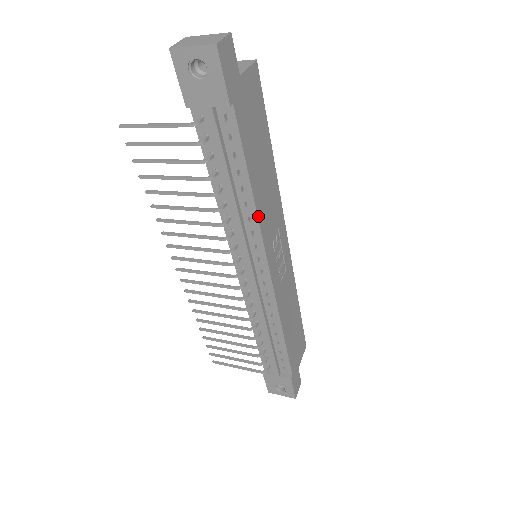
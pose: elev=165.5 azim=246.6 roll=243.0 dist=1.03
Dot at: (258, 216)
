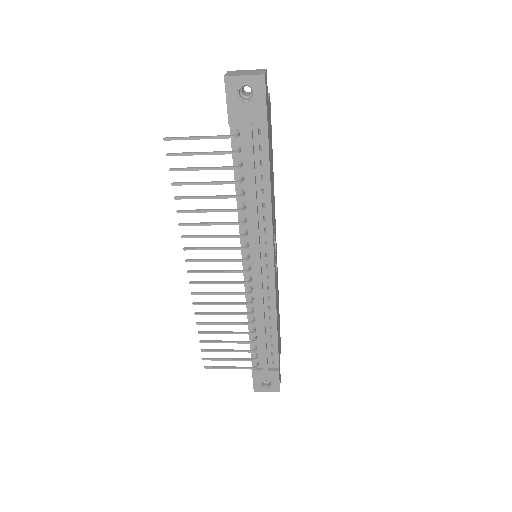
Dot at: (272, 214)
